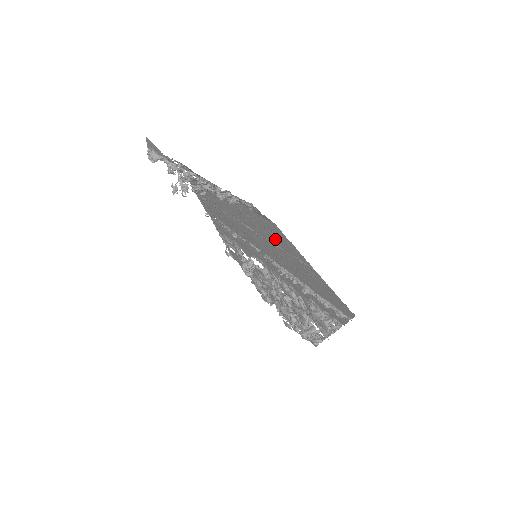
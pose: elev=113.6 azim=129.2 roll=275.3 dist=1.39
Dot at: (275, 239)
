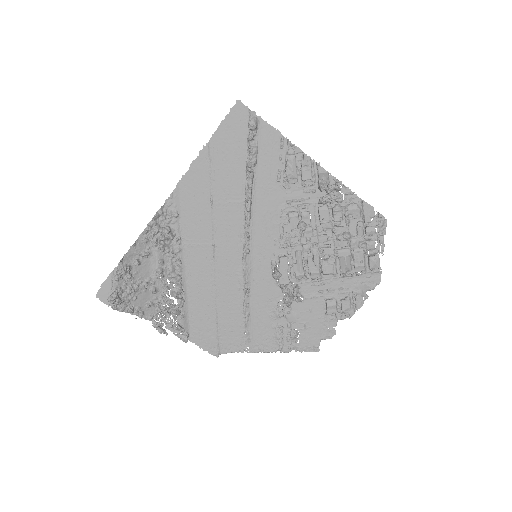
Dot at: (202, 195)
